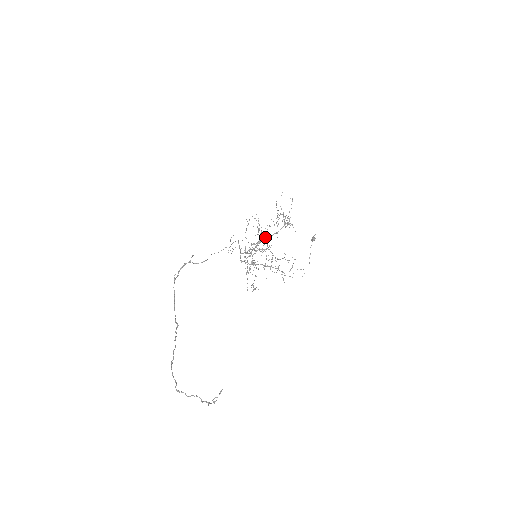
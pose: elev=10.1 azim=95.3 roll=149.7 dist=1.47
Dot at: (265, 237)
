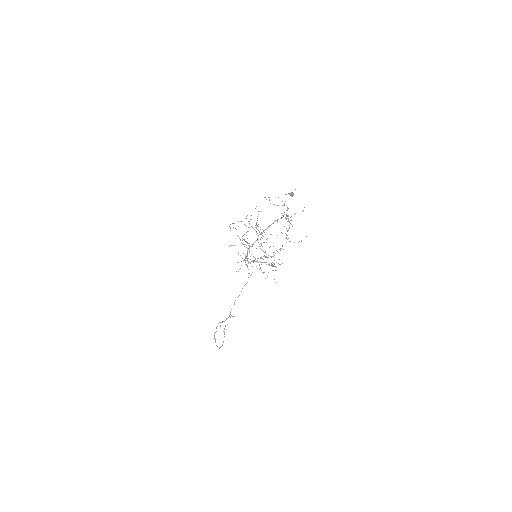
Dot at: occluded
